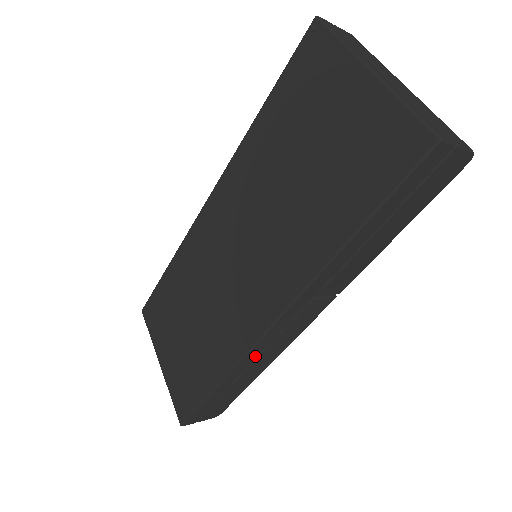
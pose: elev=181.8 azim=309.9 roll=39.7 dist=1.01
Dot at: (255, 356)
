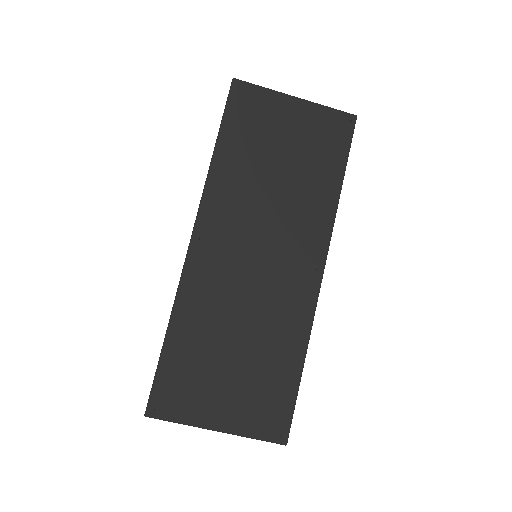
Dot at: occluded
